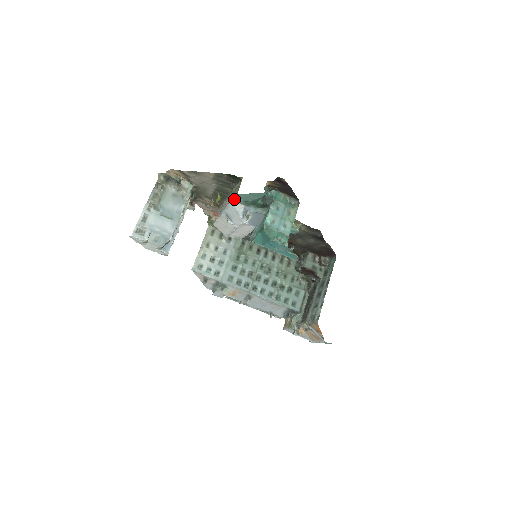
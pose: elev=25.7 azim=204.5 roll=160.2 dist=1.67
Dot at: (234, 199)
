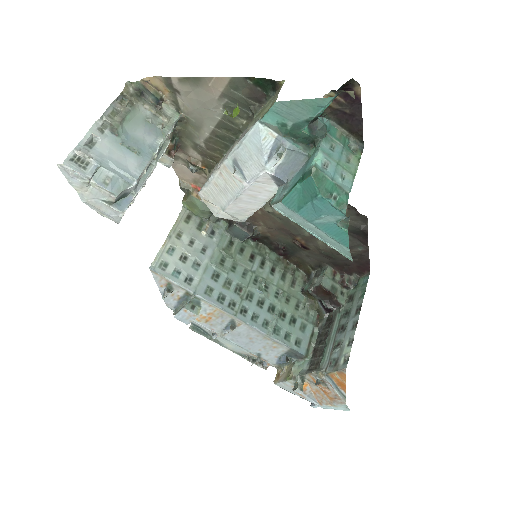
Dot at: (263, 117)
